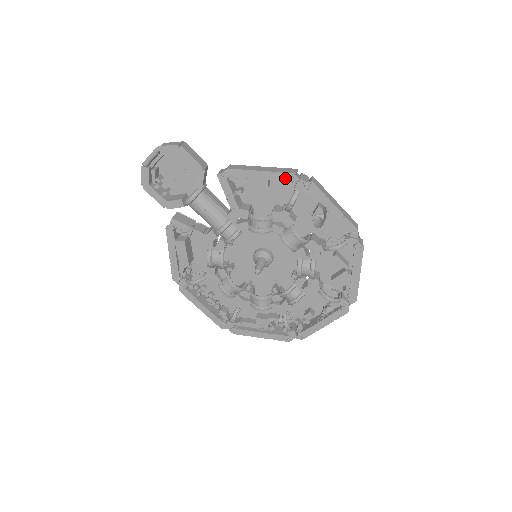
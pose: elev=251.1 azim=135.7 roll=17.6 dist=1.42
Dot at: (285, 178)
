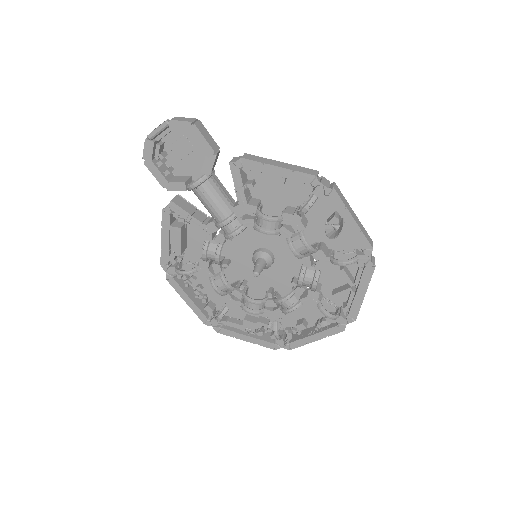
Dot at: (304, 179)
